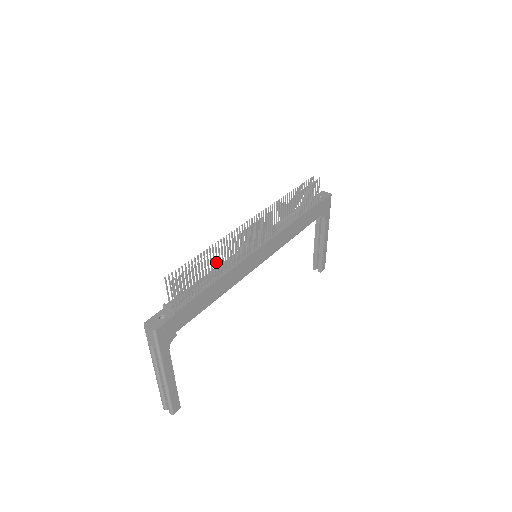
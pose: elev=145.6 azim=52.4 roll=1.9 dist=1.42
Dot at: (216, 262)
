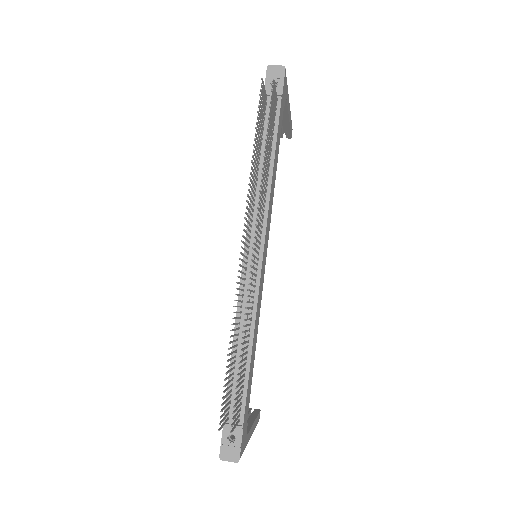
Dot at: occluded
